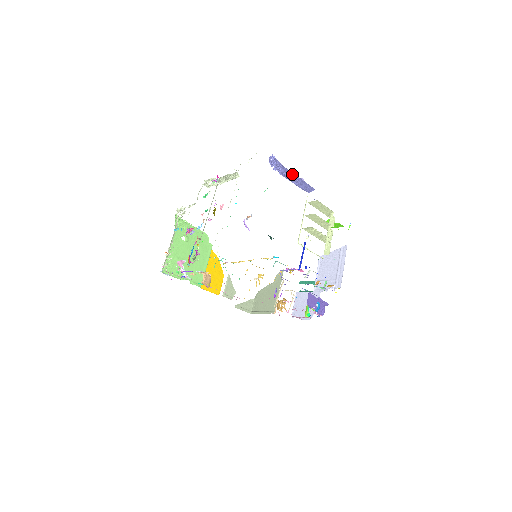
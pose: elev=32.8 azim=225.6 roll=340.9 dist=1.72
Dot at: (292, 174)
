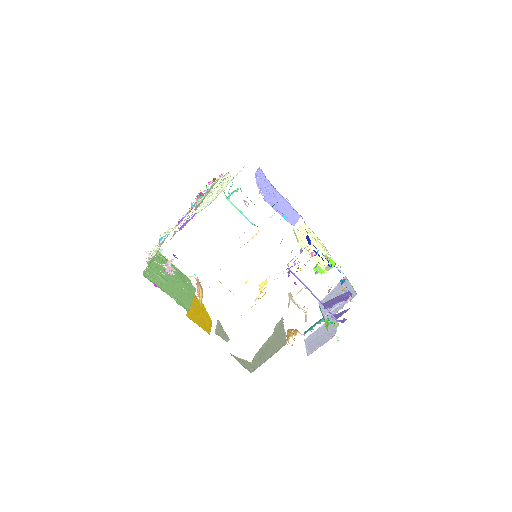
Dot at: (277, 195)
